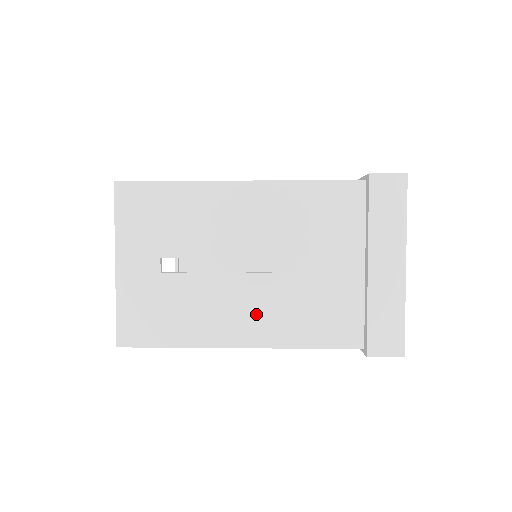
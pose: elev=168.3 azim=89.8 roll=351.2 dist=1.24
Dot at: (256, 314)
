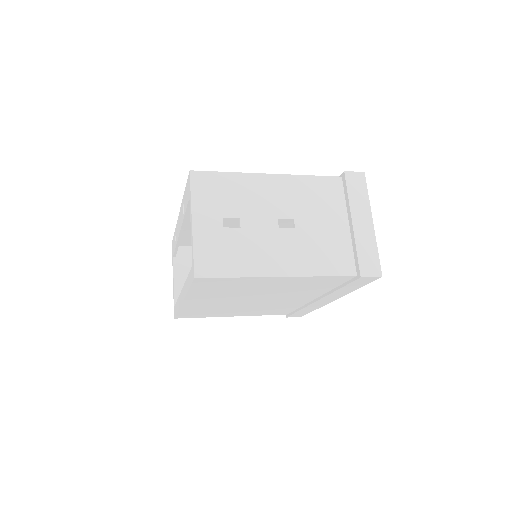
Dot at: (288, 254)
